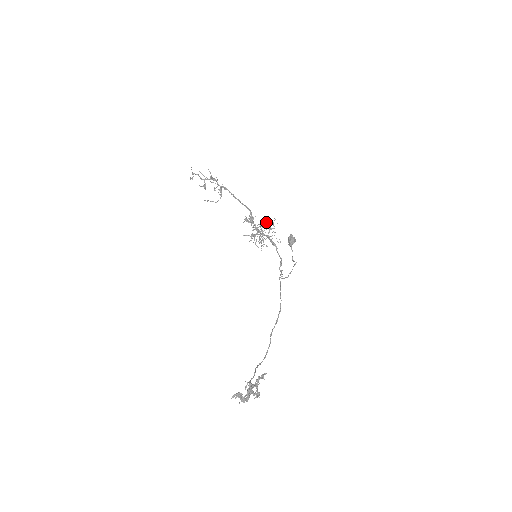
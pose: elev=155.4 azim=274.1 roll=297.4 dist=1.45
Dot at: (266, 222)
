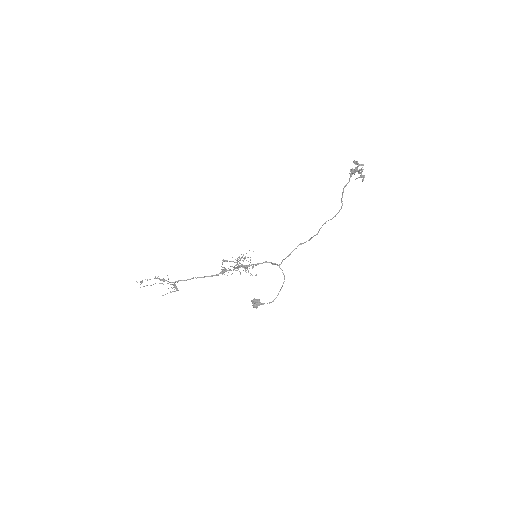
Dot at: (239, 258)
